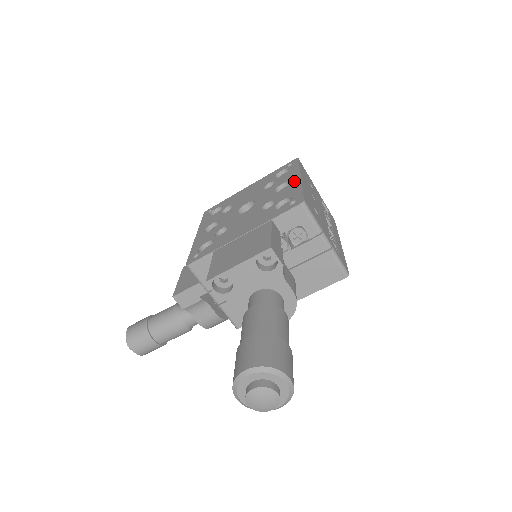
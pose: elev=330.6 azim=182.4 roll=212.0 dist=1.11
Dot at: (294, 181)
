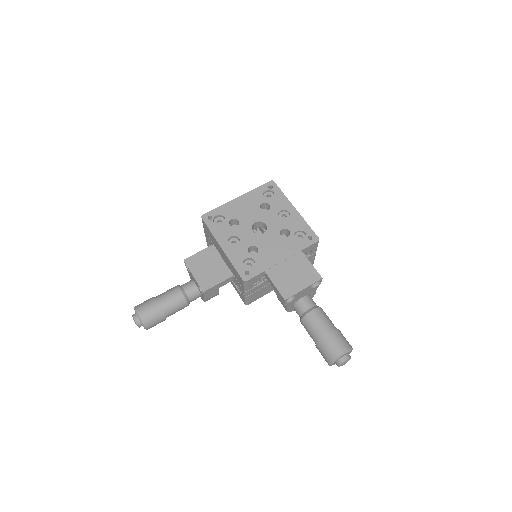
Dot at: (293, 212)
